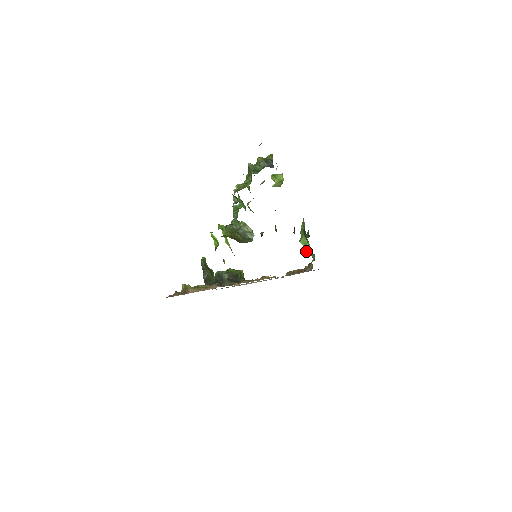
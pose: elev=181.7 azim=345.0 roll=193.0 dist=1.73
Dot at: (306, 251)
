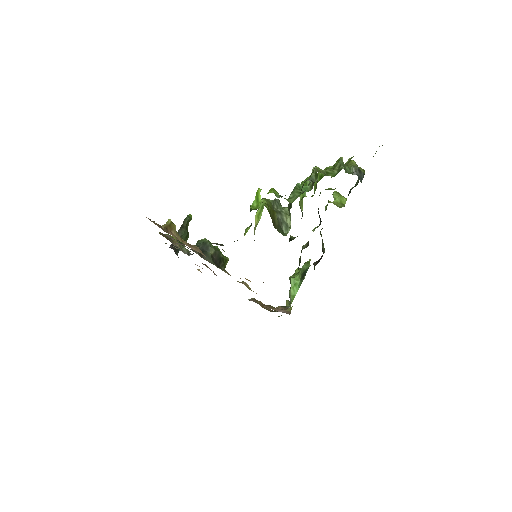
Dot at: (289, 292)
